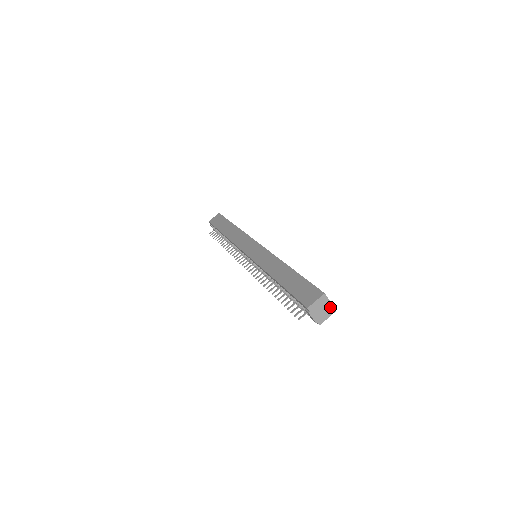
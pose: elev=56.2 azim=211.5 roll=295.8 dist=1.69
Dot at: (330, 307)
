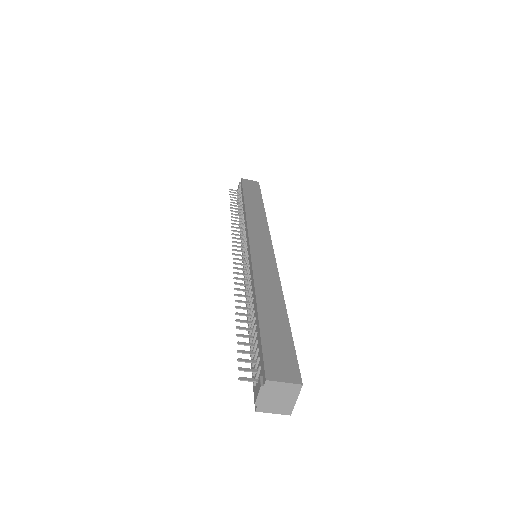
Dot at: (290, 404)
